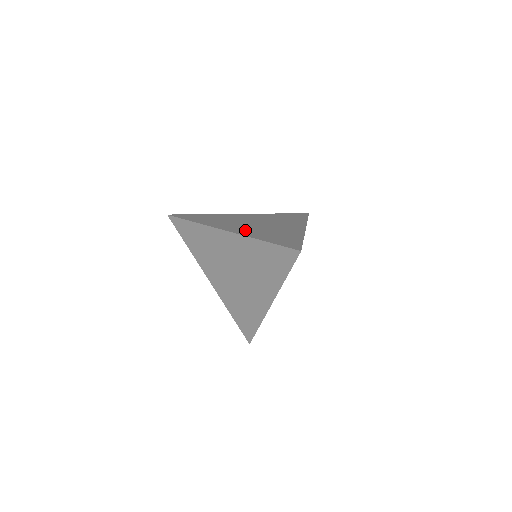
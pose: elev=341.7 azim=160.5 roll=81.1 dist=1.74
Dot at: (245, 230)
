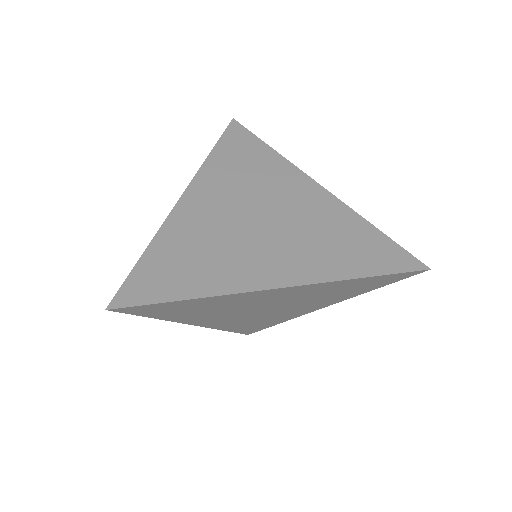
Dot at: (290, 261)
